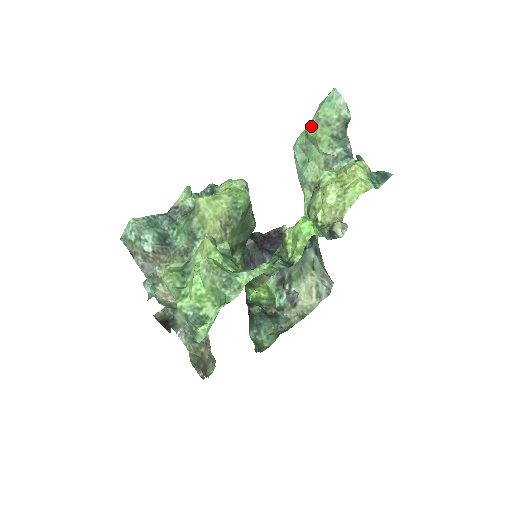
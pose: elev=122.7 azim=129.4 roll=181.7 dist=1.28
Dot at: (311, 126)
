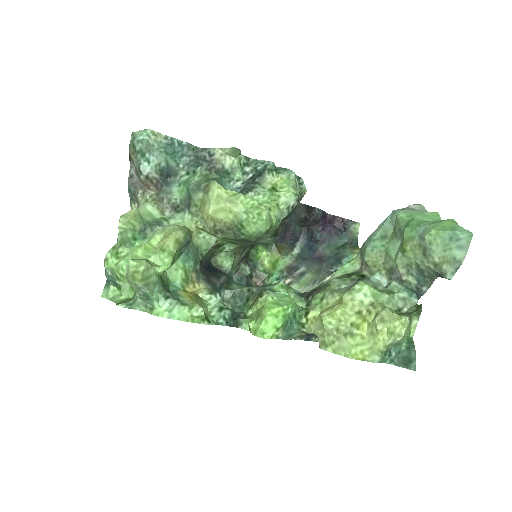
Dot at: (414, 229)
